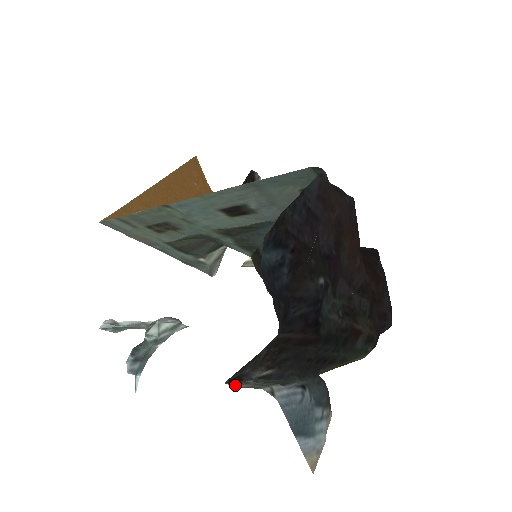
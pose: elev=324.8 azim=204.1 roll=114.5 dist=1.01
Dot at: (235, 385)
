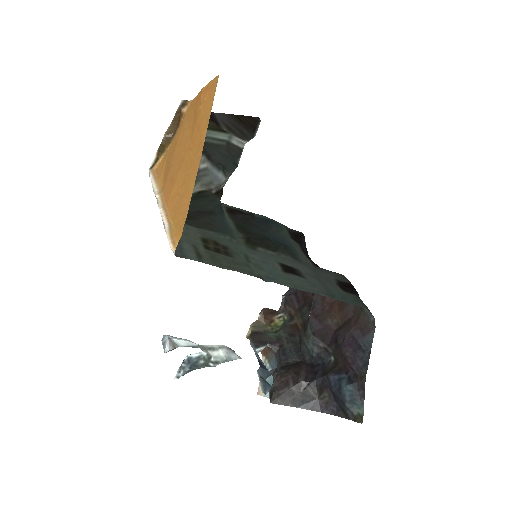
Dot at: (269, 398)
